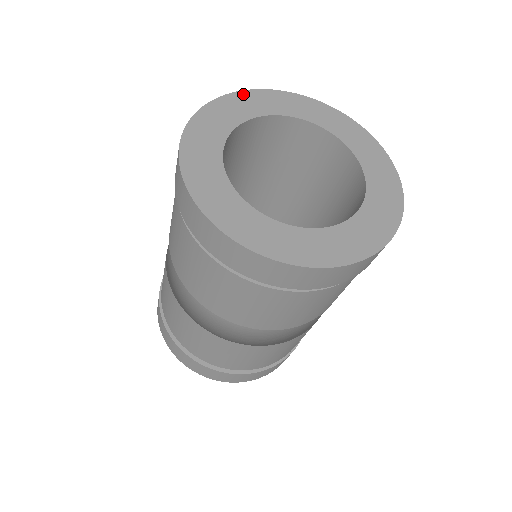
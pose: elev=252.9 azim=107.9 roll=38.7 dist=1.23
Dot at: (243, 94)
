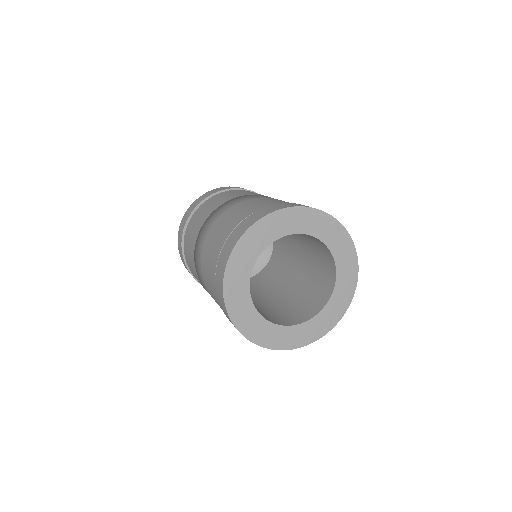
Dot at: (265, 220)
